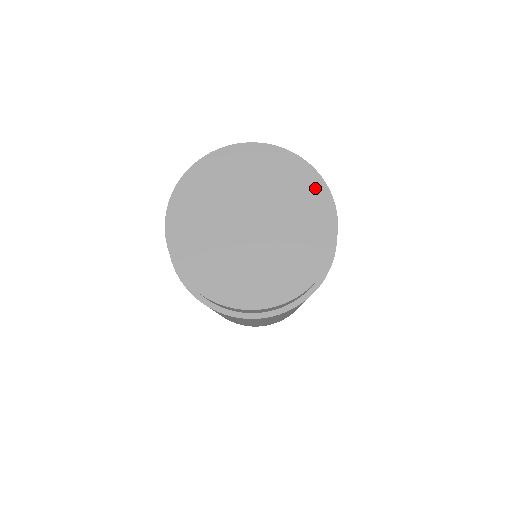
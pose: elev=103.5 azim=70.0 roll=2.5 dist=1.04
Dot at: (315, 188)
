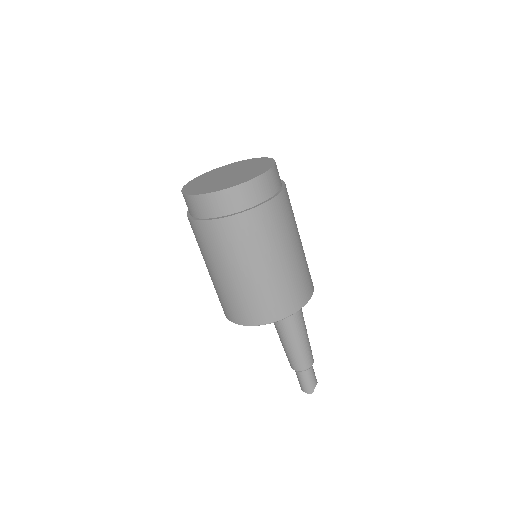
Dot at: (239, 163)
